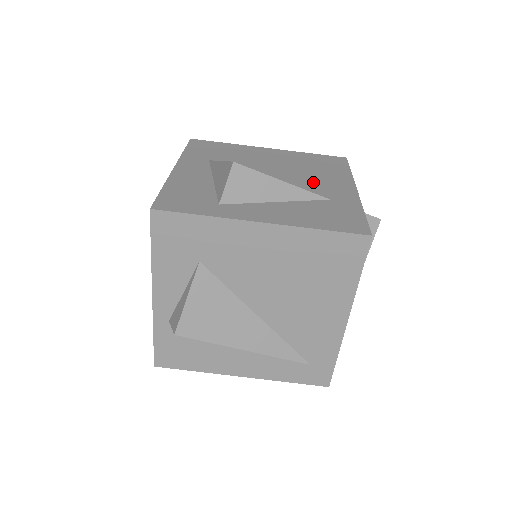
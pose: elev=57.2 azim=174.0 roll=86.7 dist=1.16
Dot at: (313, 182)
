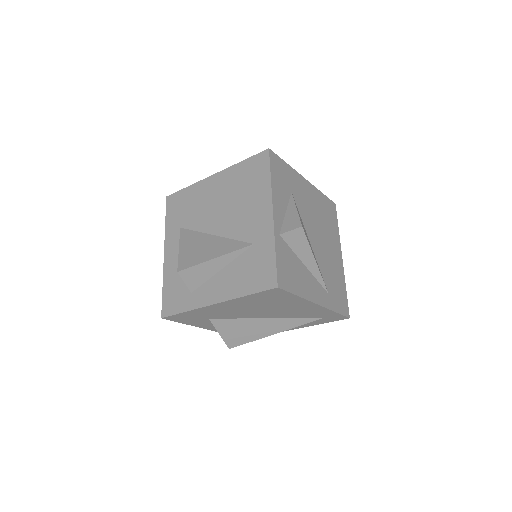
Dot at: (243, 220)
